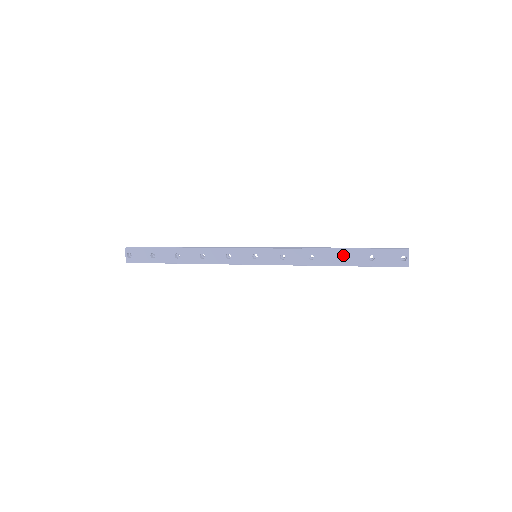
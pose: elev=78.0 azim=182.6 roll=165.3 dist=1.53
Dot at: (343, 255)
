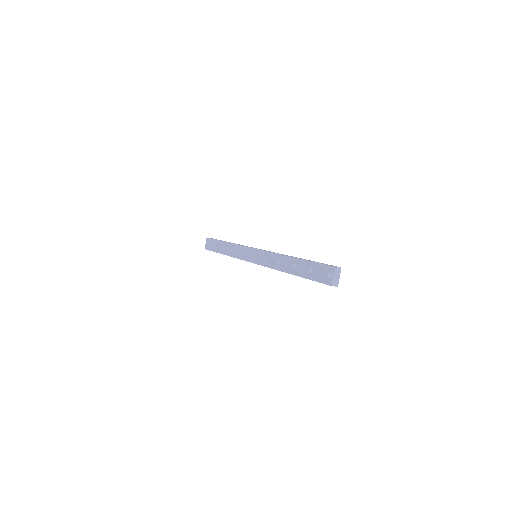
Dot at: (295, 264)
